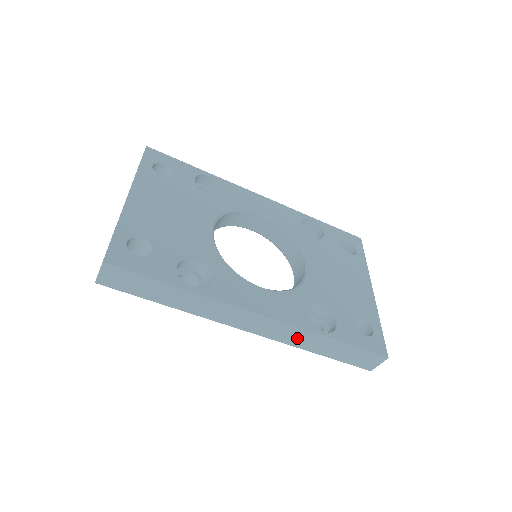
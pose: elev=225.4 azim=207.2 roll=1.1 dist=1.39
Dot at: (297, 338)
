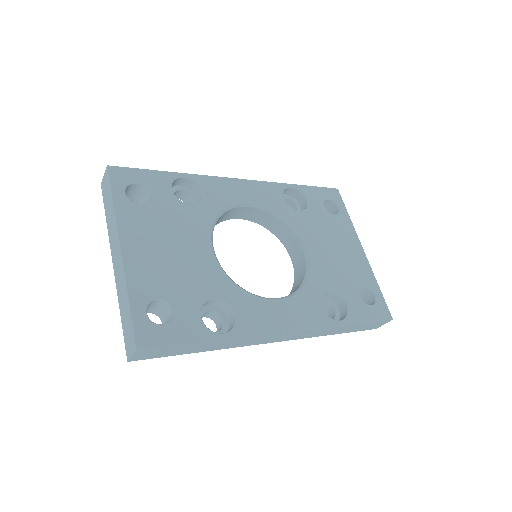
Dot at: (317, 333)
